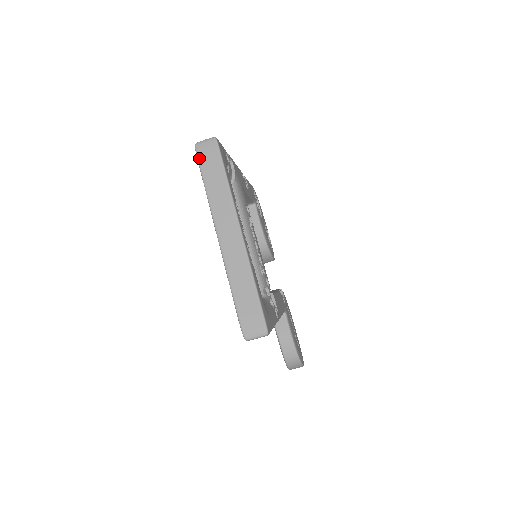
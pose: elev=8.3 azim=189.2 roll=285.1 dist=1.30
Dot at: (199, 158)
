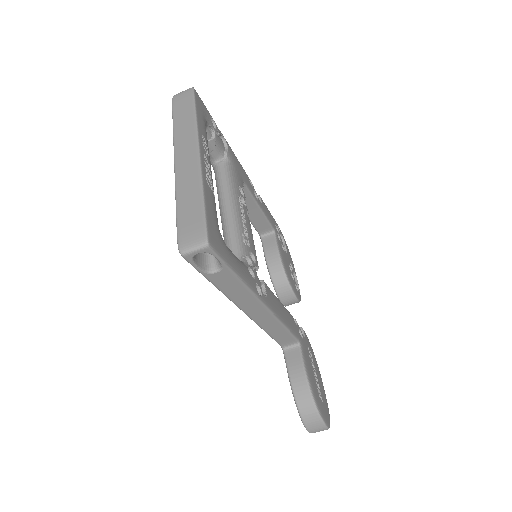
Dot at: (173, 104)
